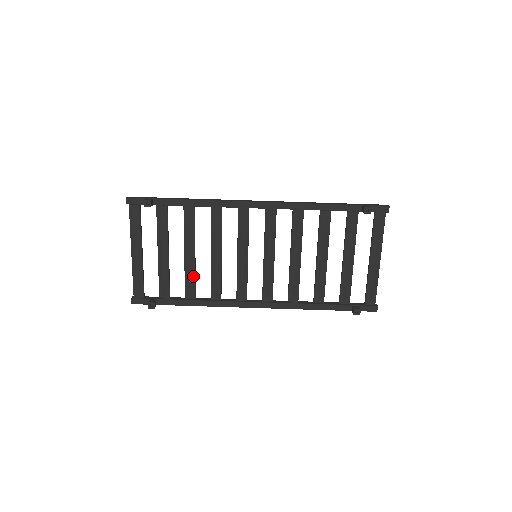
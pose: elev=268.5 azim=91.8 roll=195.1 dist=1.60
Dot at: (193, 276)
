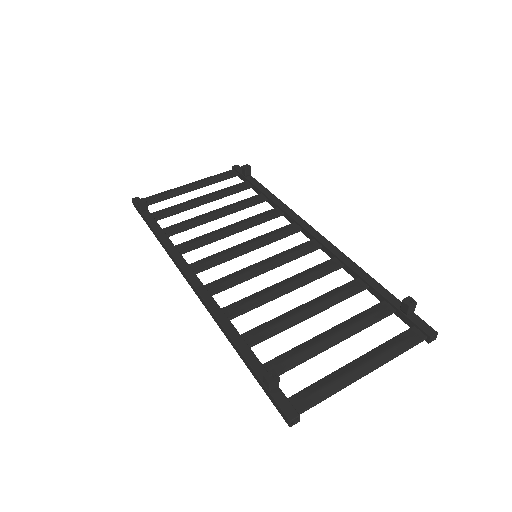
Dot at: (194, 224)
